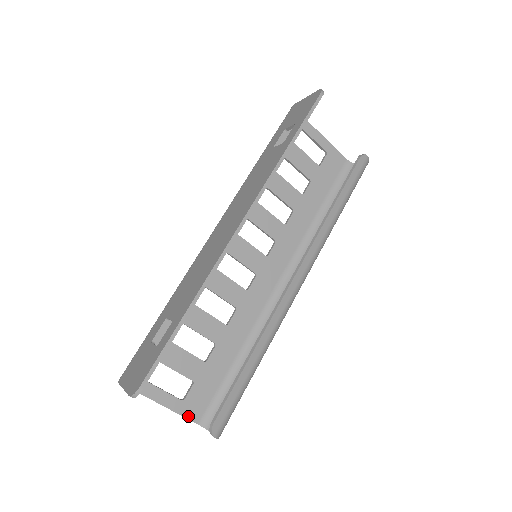
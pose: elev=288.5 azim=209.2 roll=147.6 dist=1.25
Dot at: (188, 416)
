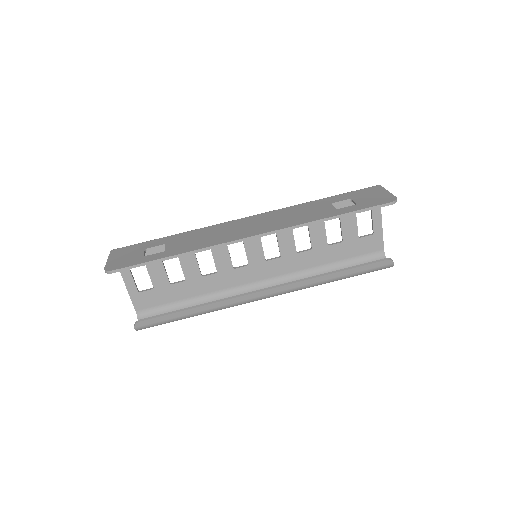
Dot at: (134, 302)
